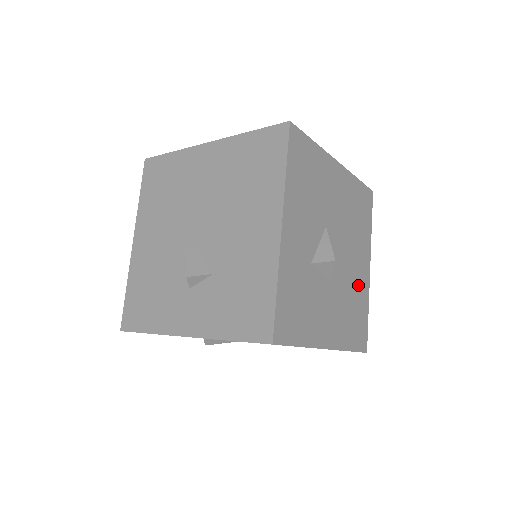
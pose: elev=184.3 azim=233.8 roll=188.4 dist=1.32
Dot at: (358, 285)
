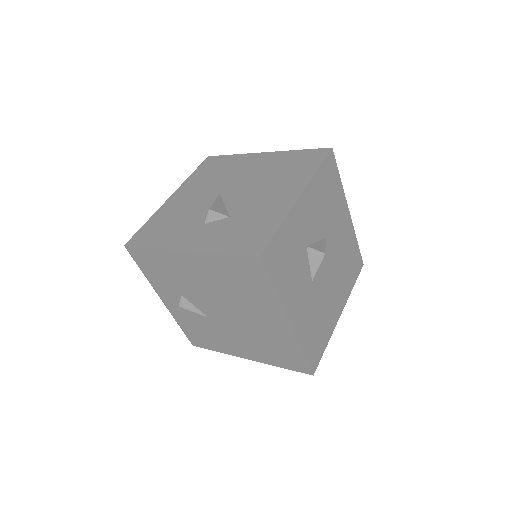
Dot at: (328, 312)
